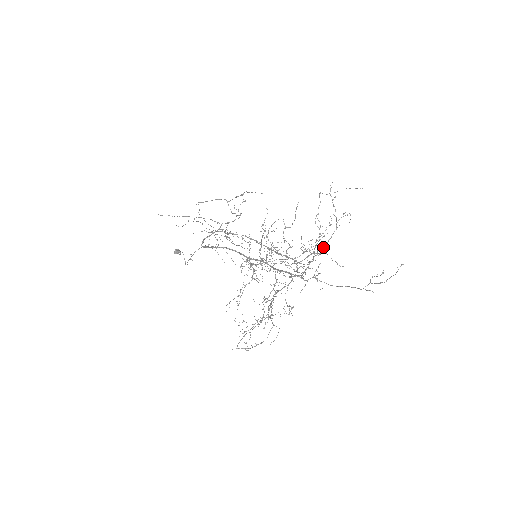
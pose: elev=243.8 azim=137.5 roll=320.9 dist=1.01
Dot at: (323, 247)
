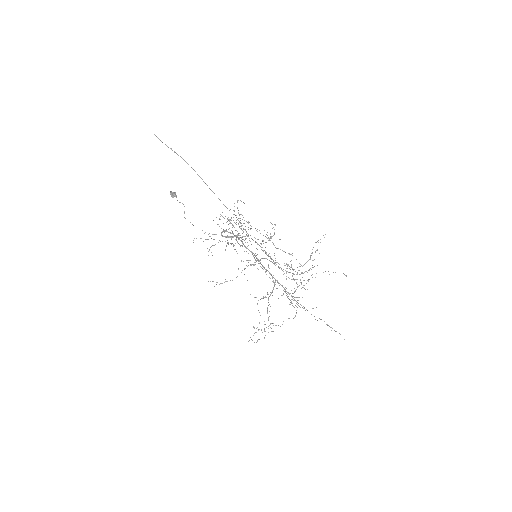
Dot at: occluded
